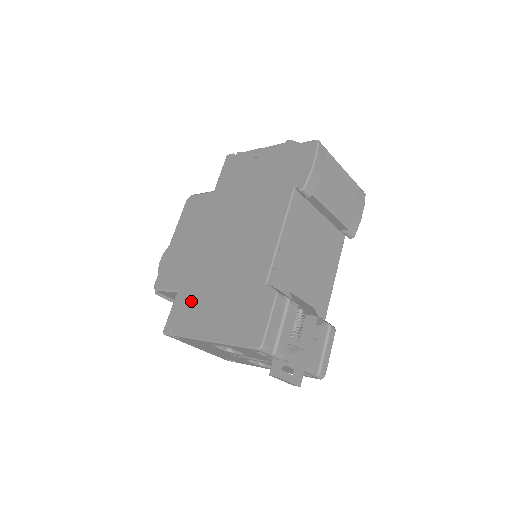
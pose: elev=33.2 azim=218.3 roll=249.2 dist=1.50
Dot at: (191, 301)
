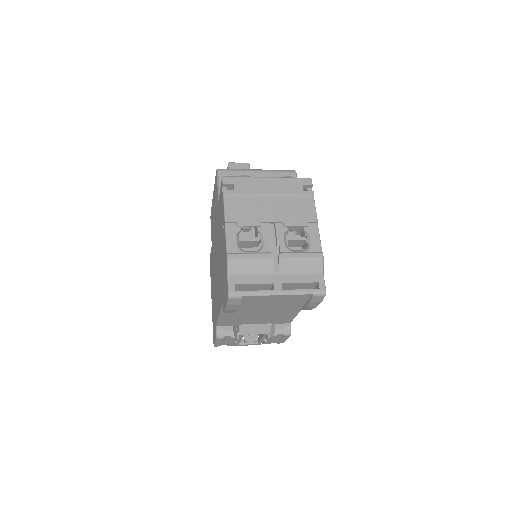
Dot at: occluded
